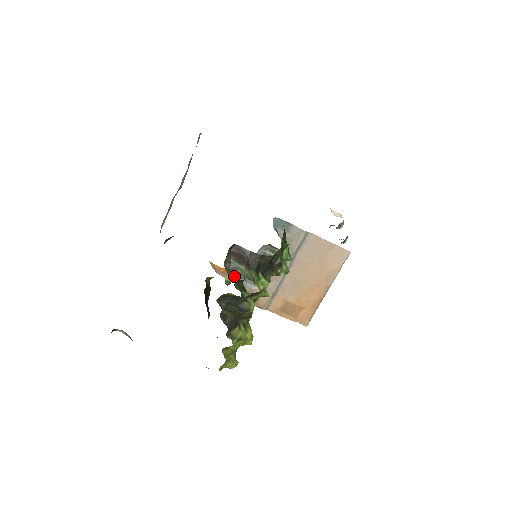
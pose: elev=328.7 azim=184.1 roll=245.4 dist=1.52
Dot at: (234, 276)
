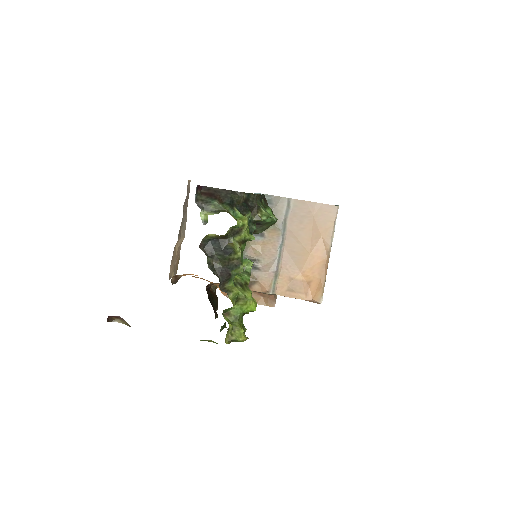
Dot at: (209, 213)
